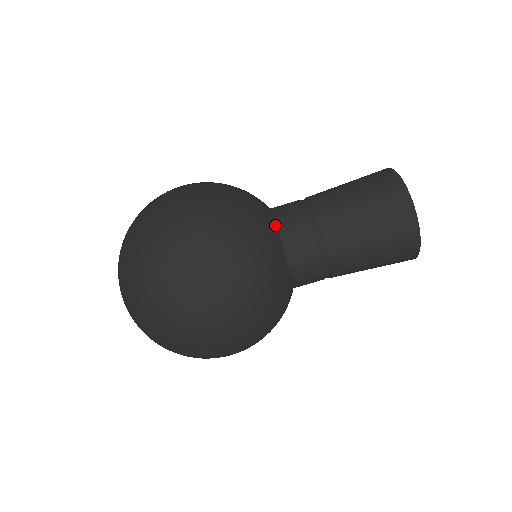
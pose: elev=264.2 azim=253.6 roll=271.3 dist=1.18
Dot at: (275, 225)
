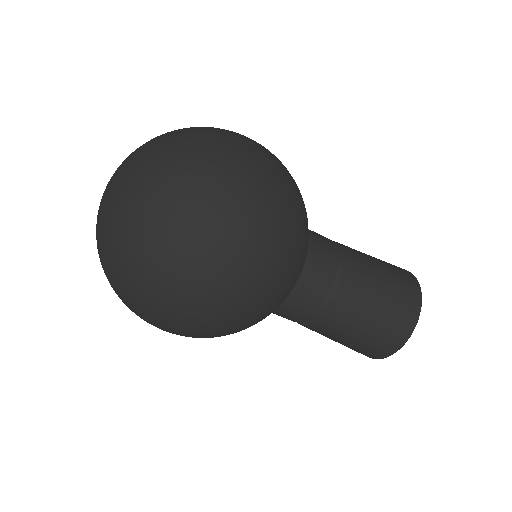
Dot at: (308, 239)
